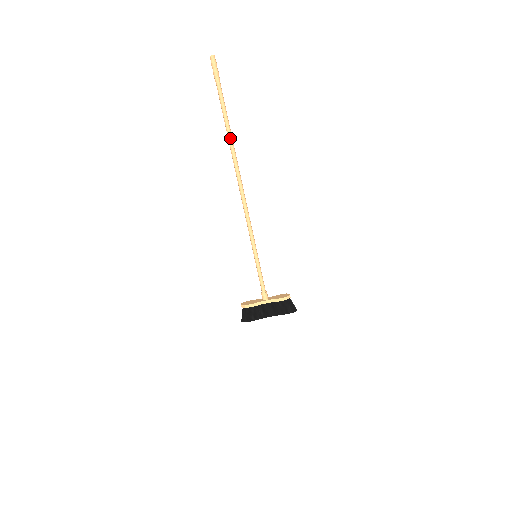
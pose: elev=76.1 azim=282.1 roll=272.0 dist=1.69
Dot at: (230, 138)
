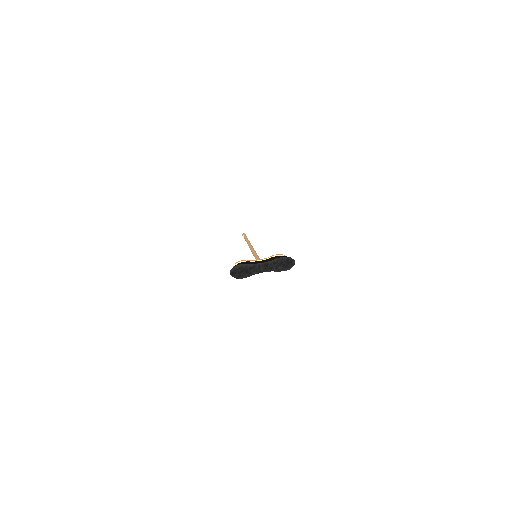
Dot at: occluded
